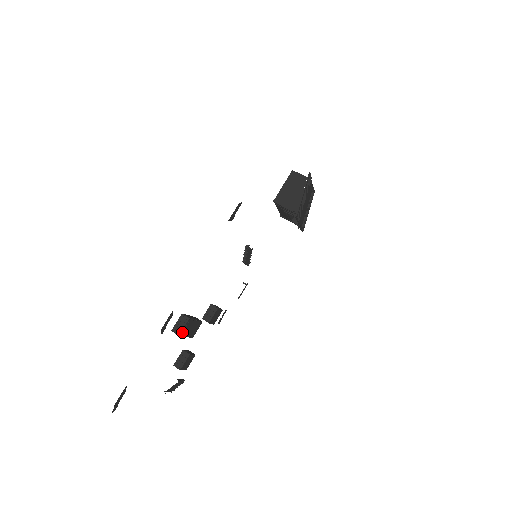
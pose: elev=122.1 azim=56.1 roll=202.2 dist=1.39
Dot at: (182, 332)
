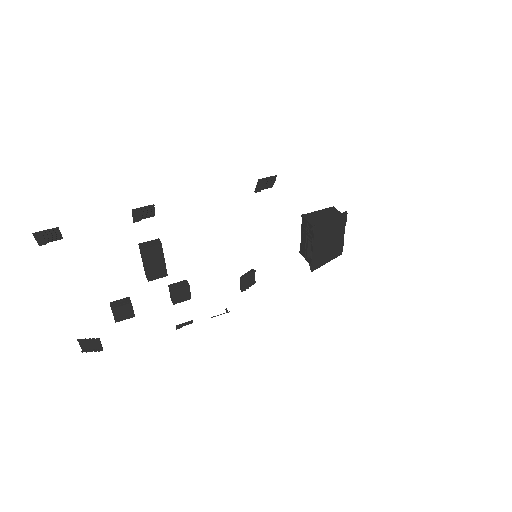
Dot at: (146, 250)
